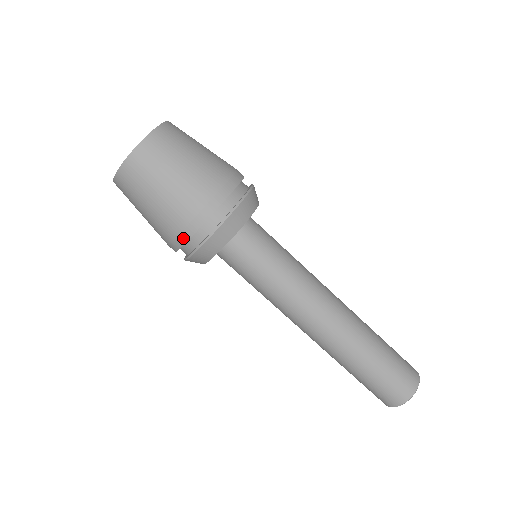
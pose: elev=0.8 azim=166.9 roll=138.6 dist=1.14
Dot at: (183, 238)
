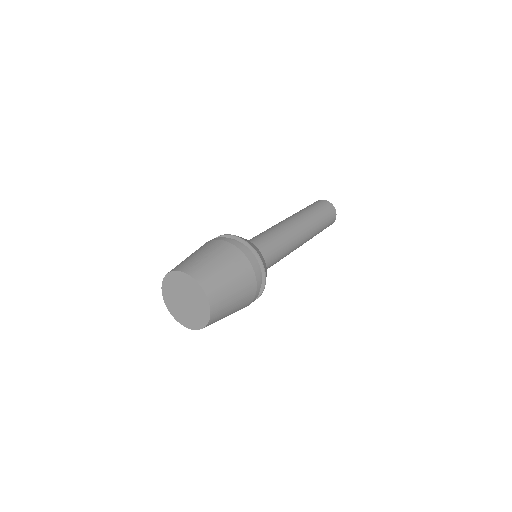
Dot at: occluded
